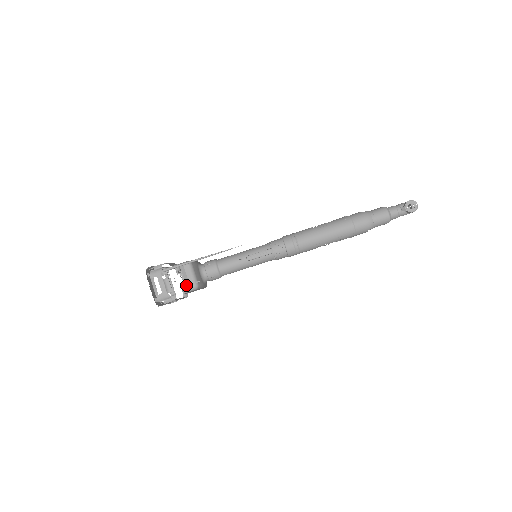
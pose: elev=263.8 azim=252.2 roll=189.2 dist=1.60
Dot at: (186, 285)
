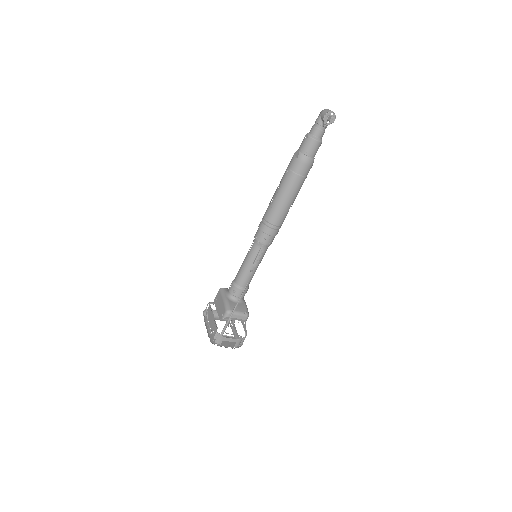
Dot at: occluded
